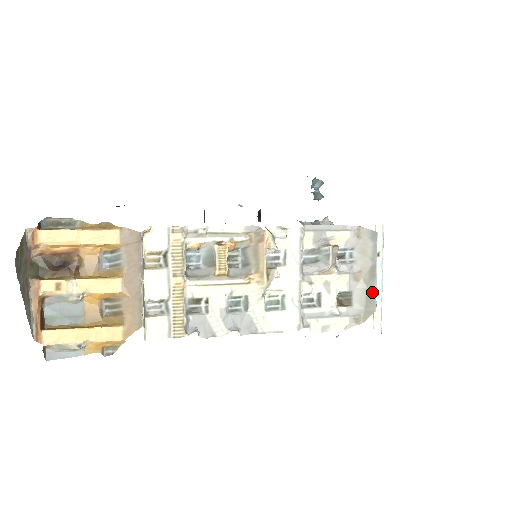
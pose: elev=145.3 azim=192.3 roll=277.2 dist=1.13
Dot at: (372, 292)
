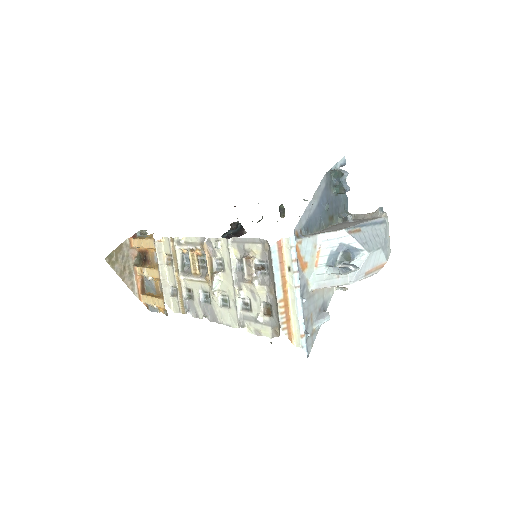
Dot at: (277, 307)
